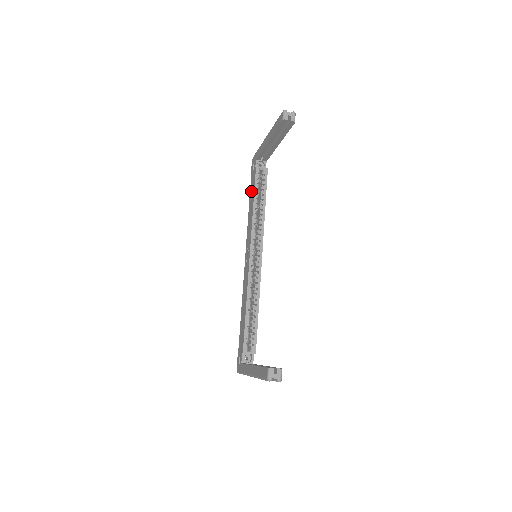
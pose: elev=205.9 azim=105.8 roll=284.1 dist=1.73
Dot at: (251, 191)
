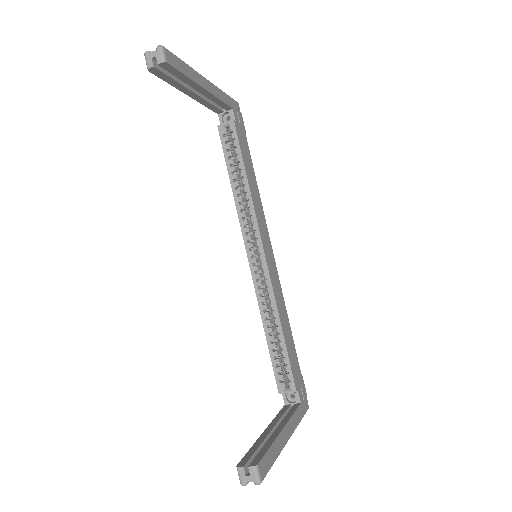
Dot at: occluded
